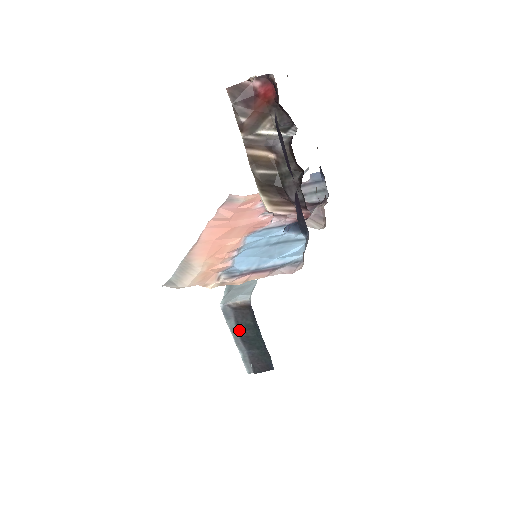
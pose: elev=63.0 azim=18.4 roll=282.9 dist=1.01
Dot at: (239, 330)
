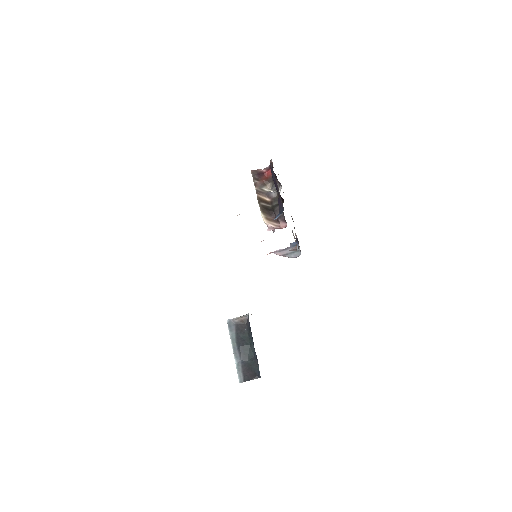
Dot at: (238, 341)
